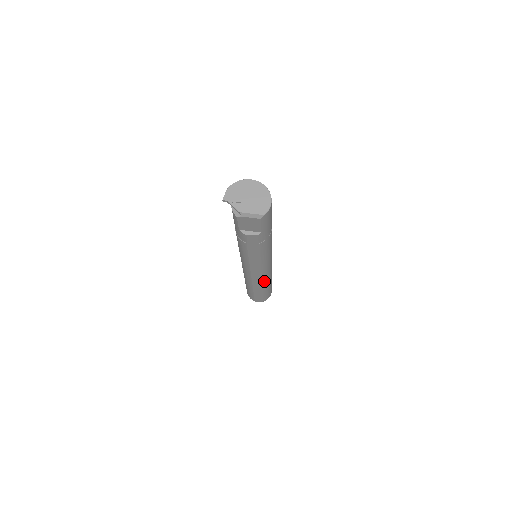
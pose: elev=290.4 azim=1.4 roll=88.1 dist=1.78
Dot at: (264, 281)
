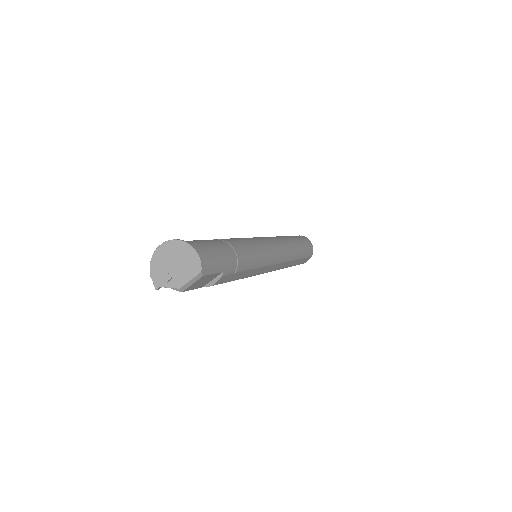
Dot at: (288, 259)
